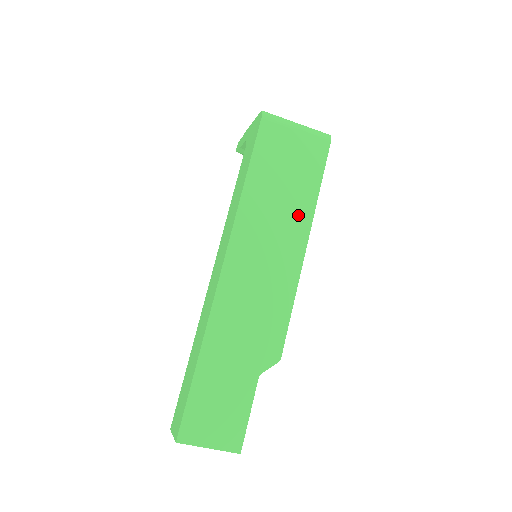
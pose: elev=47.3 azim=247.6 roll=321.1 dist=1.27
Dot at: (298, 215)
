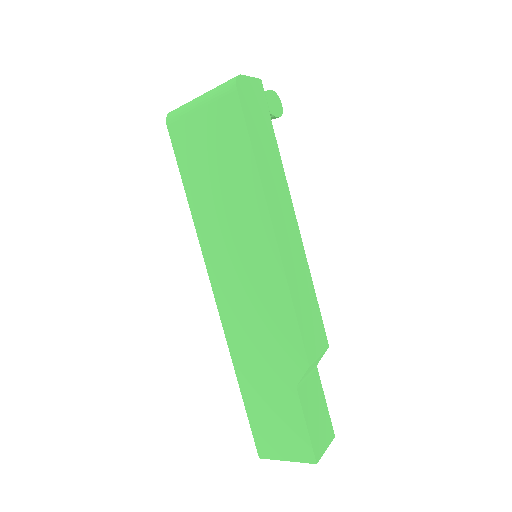
Dot at: (248, 202)
